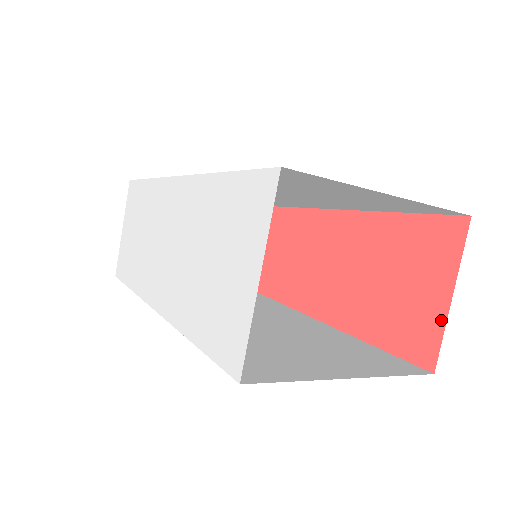
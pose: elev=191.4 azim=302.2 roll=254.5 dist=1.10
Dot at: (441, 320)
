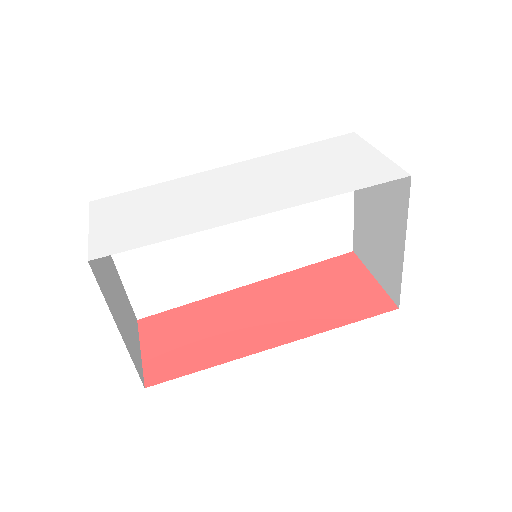
Dot at: (378, 288)
